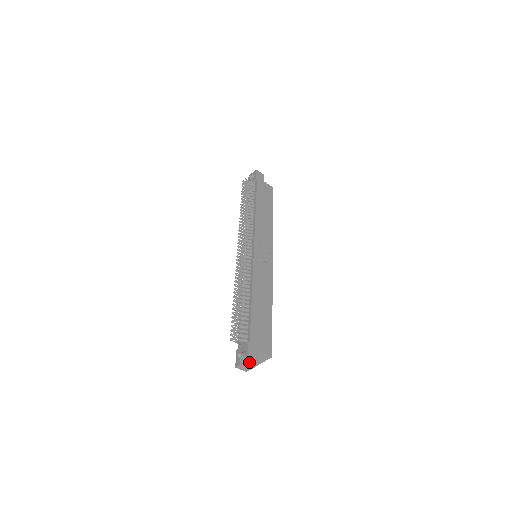
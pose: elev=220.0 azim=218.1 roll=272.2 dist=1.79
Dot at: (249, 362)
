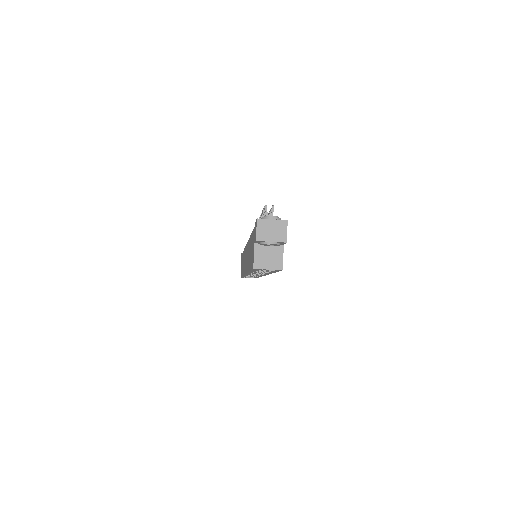
Dot at: (284, 226)
